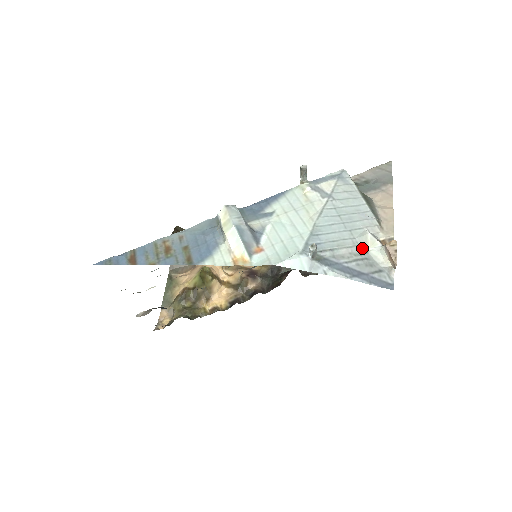
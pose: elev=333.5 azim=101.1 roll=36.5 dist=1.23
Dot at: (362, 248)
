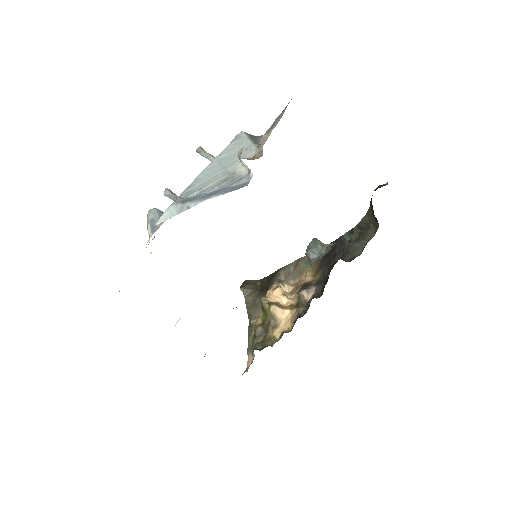
Dot at: (231, 173)
